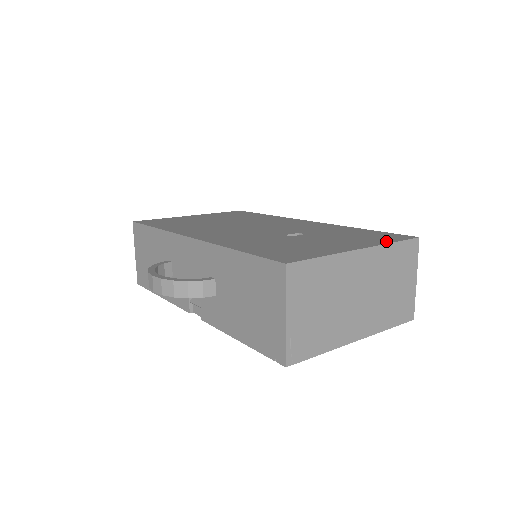
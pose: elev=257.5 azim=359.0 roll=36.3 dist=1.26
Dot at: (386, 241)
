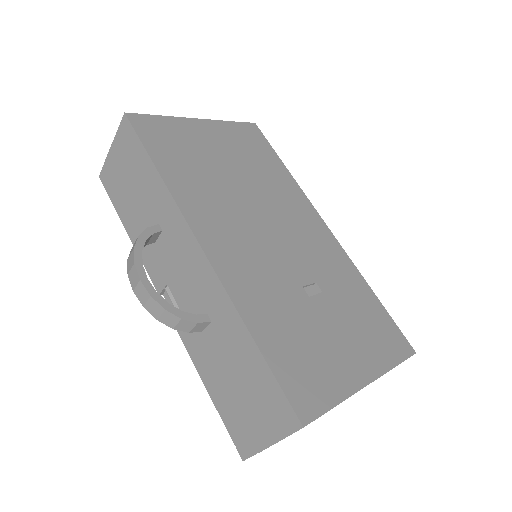
Dot at: (390, 360)
